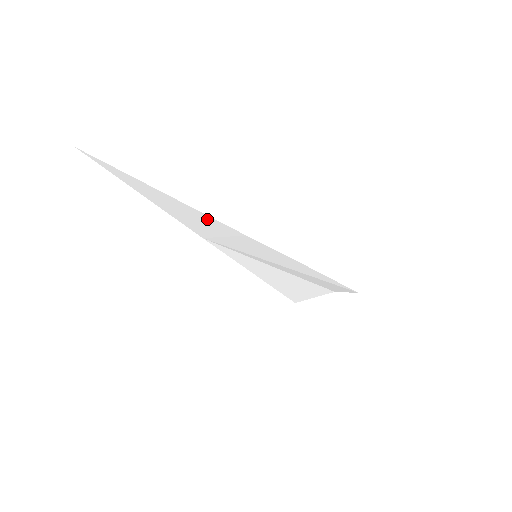
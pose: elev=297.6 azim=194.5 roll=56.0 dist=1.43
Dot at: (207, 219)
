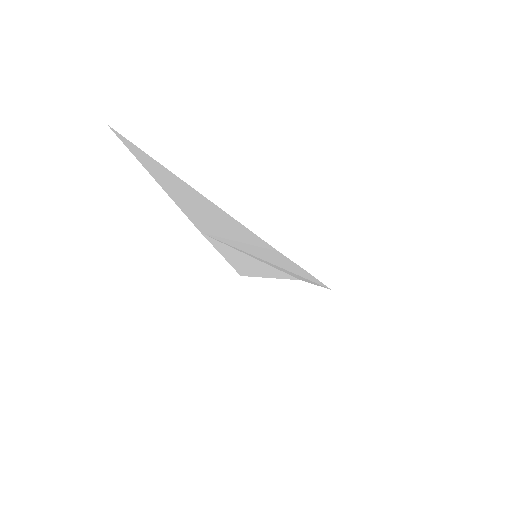
Dot at: (244, 232)
